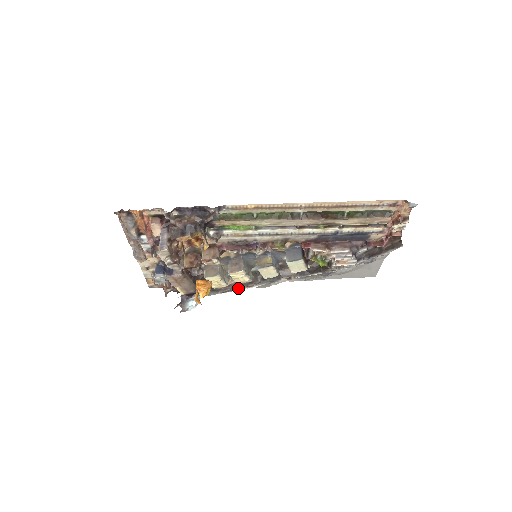
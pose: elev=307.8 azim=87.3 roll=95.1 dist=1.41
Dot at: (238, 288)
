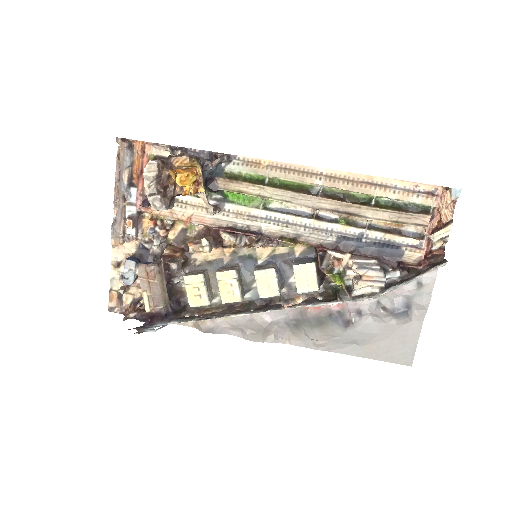
Dot at: (222, 315)
